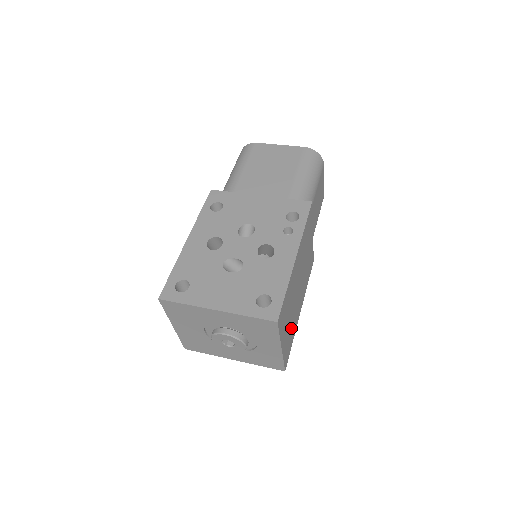
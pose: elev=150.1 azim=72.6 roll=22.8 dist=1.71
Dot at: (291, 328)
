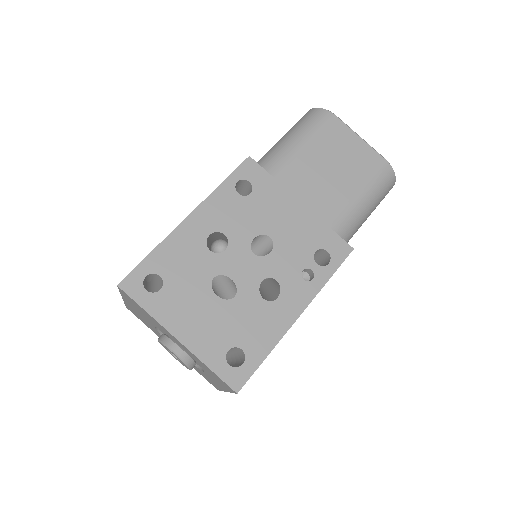
Dot at: occluded
